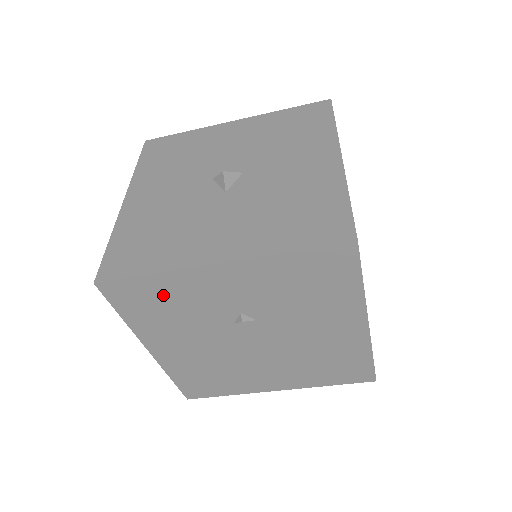
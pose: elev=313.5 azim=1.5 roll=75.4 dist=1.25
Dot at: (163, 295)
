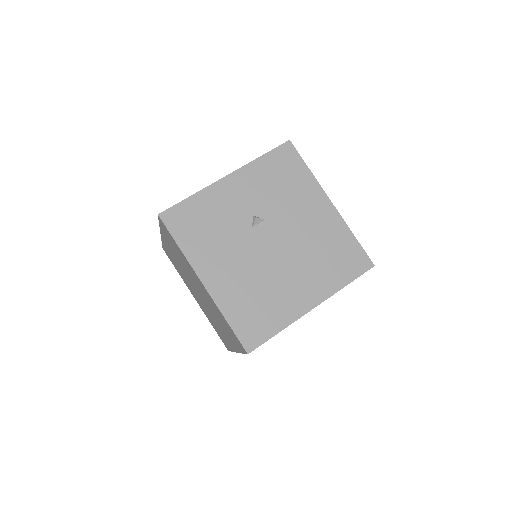
Dot at: (202, 213)
